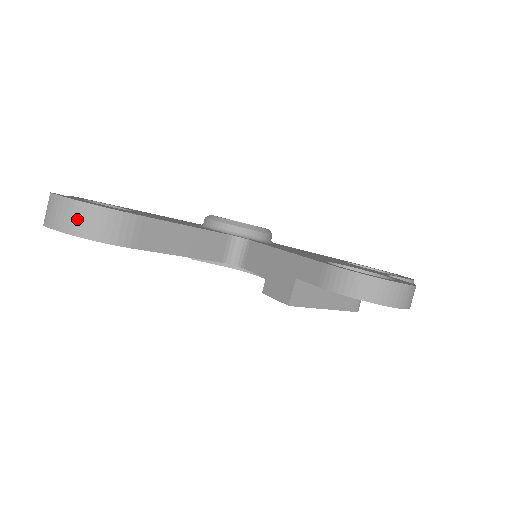
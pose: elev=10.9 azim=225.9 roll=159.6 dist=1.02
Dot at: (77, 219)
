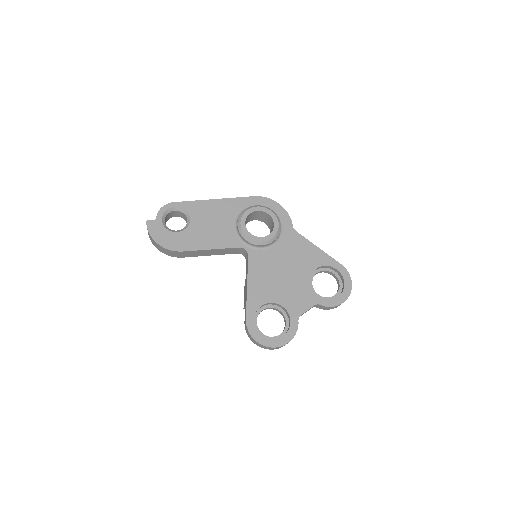
Dot at: (155, 245)
